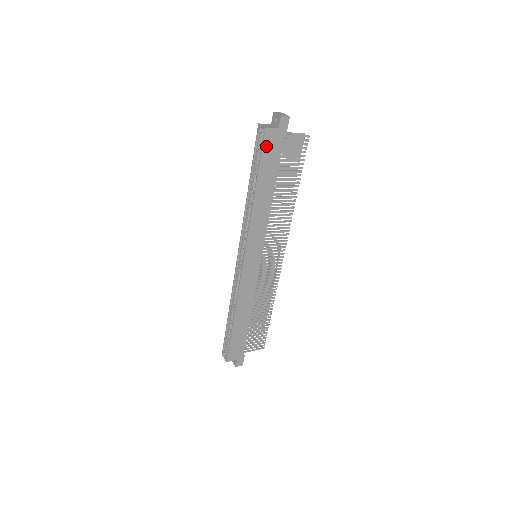
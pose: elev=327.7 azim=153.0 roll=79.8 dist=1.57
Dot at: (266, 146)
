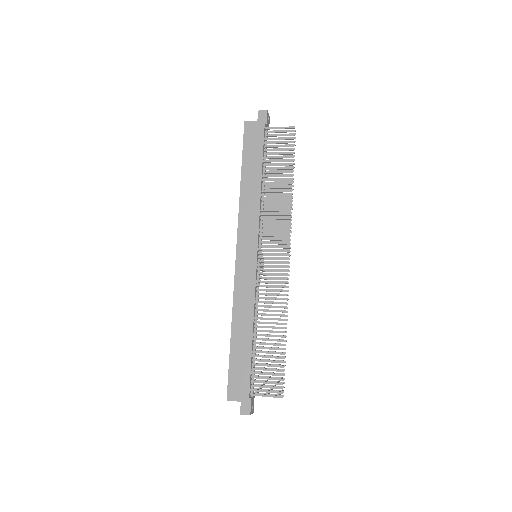
Dot at: (247, 137)
